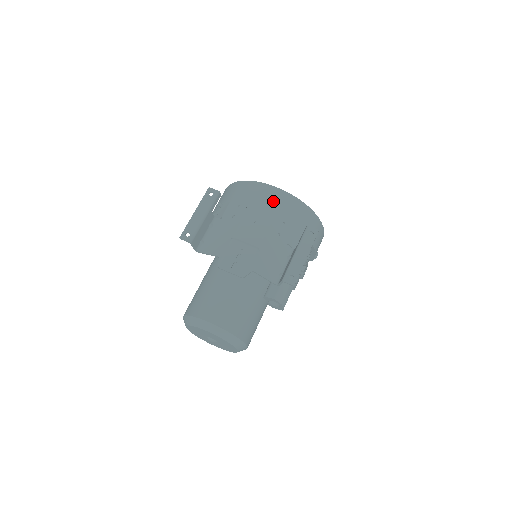
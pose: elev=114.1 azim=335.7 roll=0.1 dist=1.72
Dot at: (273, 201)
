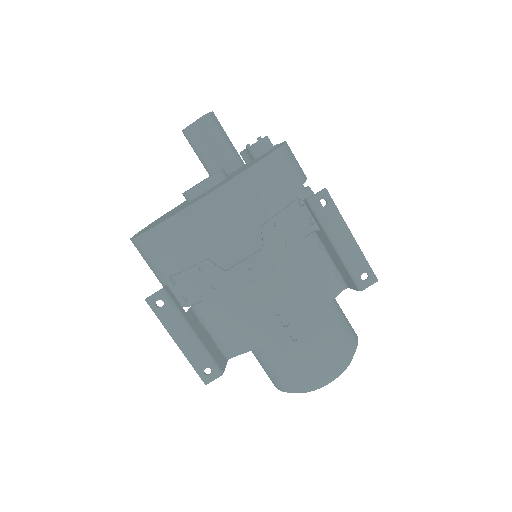
Dot at: (228, 217)
